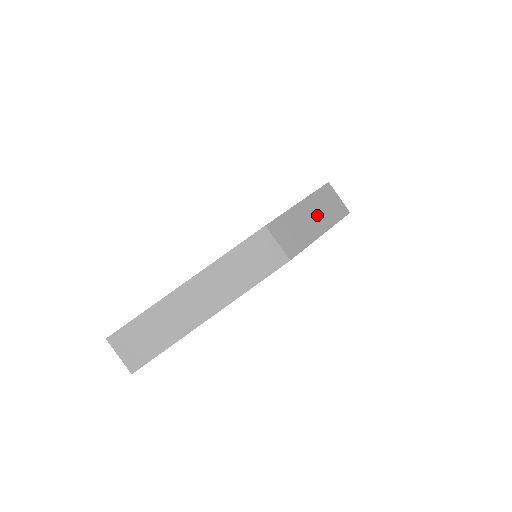
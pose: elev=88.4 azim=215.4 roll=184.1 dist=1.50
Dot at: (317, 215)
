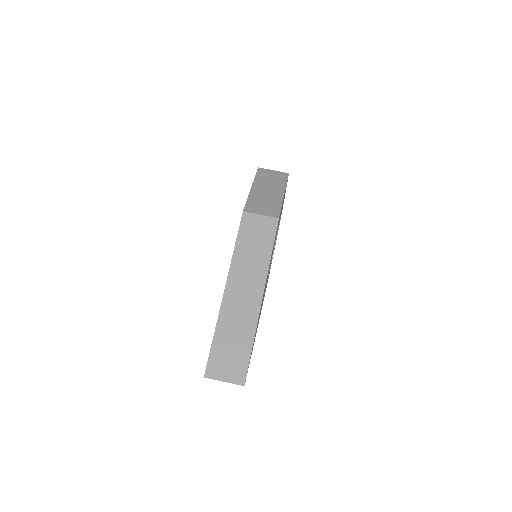
Dot at: (270, 187)
